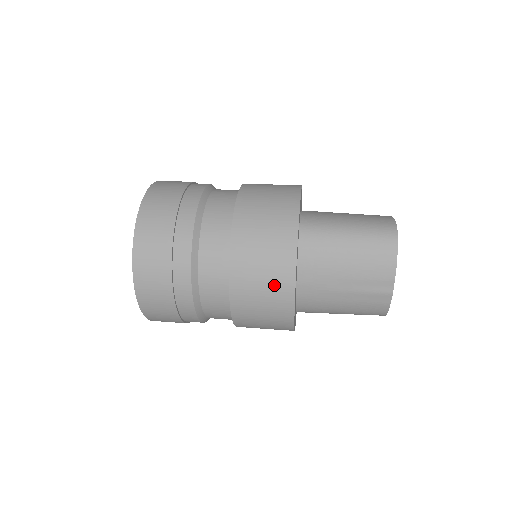
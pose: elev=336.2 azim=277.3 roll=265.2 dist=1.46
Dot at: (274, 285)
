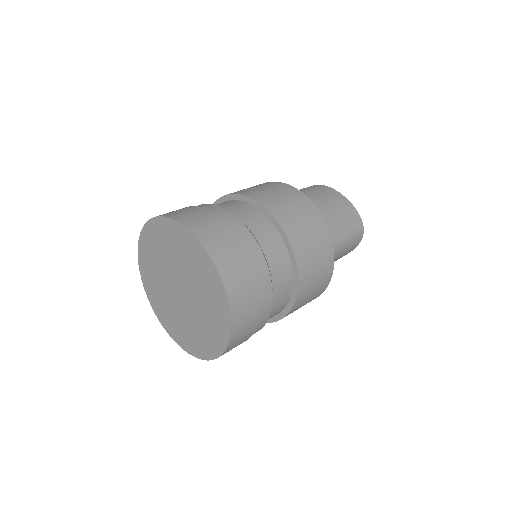
Dot at: occluded
